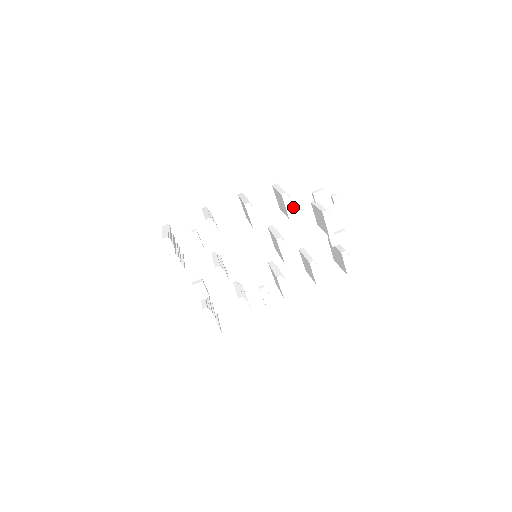
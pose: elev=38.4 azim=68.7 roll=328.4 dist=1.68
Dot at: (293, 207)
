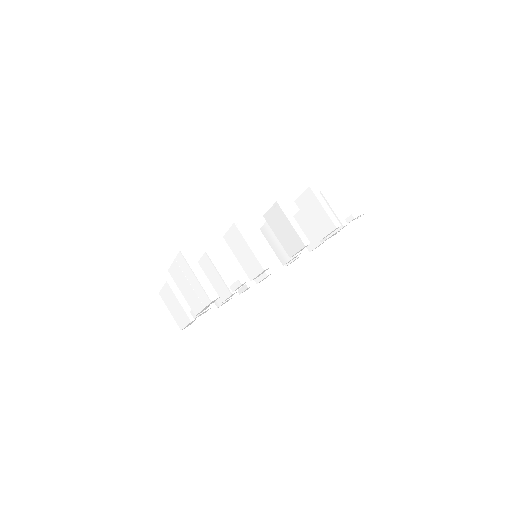
Dot at: occluded
